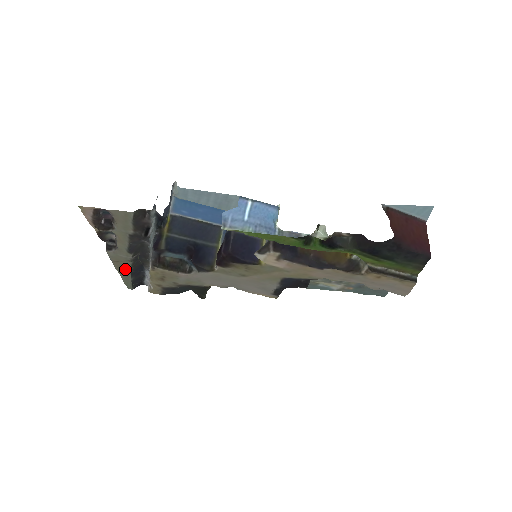
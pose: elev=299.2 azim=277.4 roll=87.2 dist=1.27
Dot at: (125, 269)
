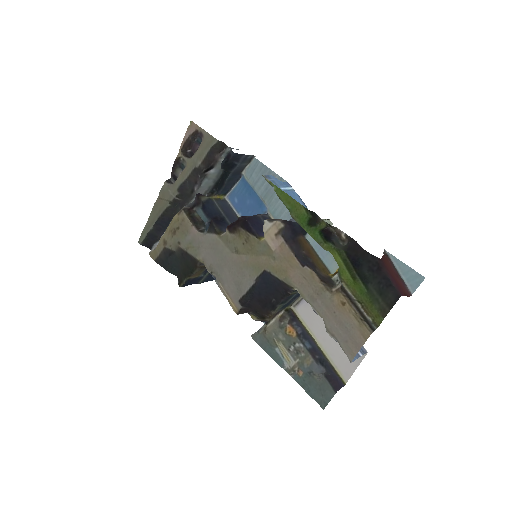
Dot at: (158, 211)
